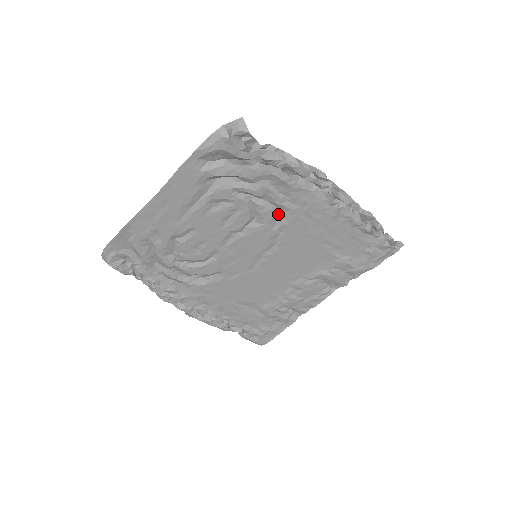
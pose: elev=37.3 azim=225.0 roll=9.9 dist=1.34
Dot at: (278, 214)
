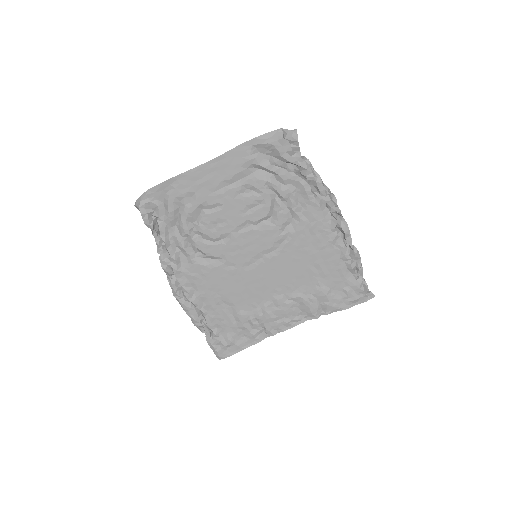
Dot at: (290, 221)
